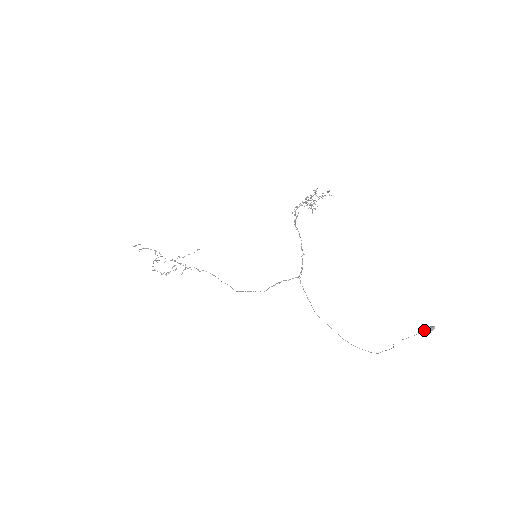
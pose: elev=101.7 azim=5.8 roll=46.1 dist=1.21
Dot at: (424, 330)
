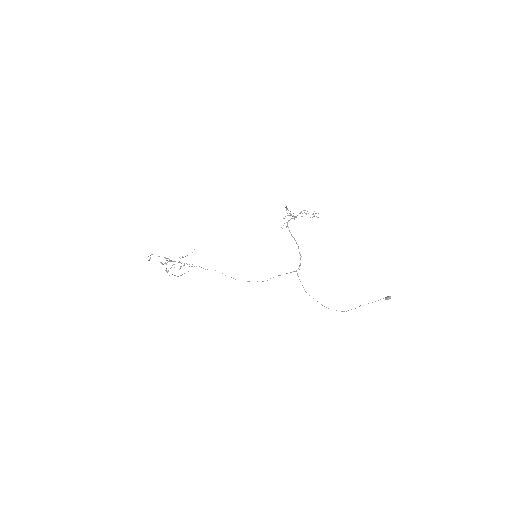
Dot at: (385, 299)
